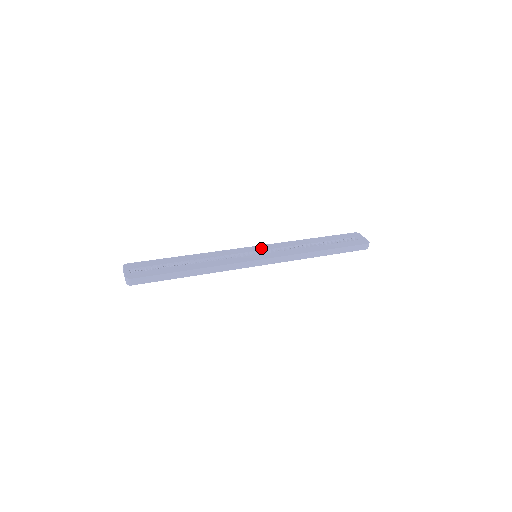
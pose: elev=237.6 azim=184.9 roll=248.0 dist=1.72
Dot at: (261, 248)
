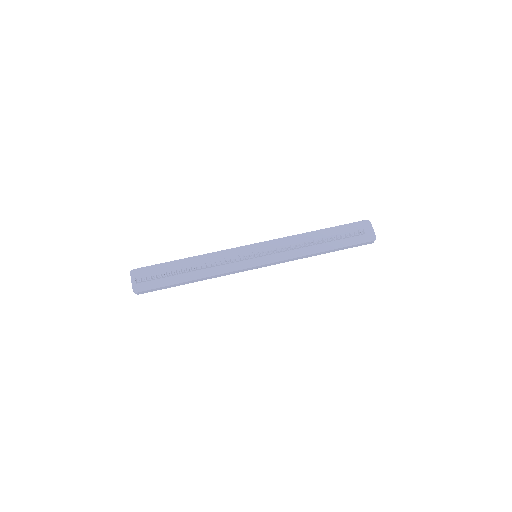
Dot at: (262, 247)
